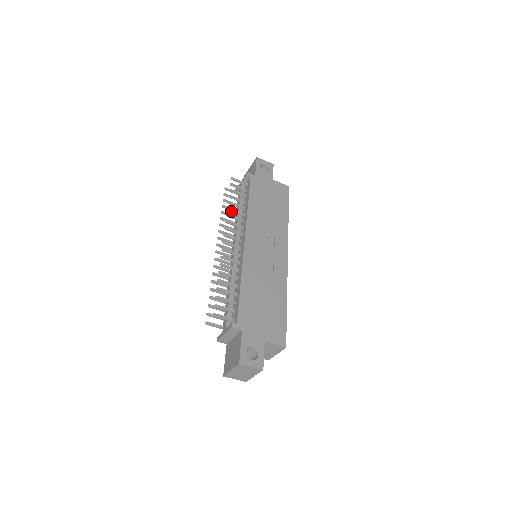
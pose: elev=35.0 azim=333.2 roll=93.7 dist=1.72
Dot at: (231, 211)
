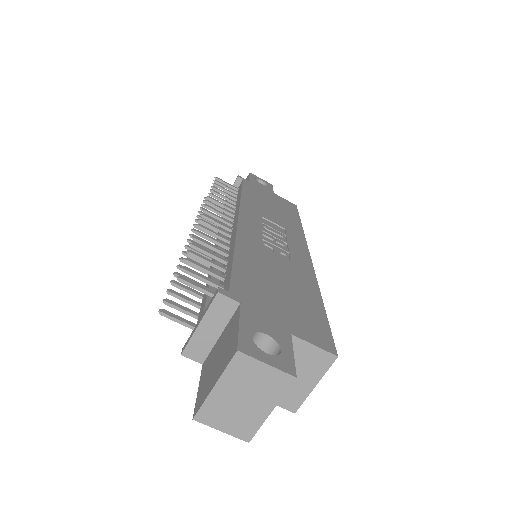
Dot at: (215, 198)
